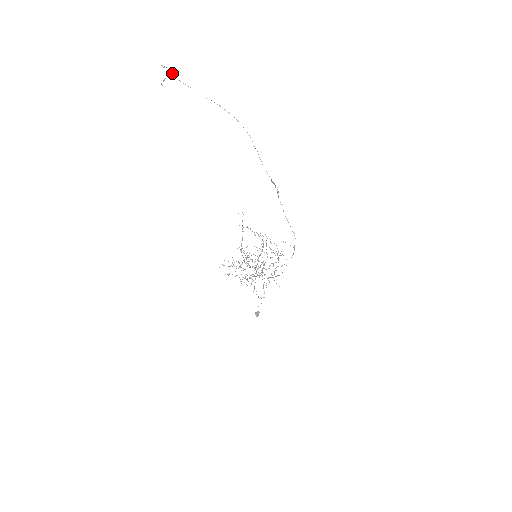
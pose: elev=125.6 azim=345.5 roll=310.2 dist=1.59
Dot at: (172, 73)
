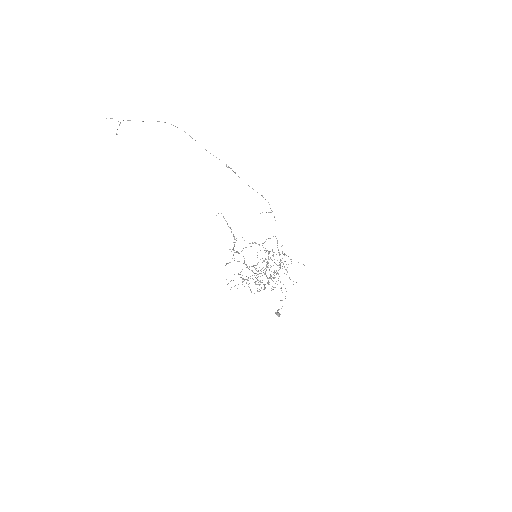
Dot at: occluded
